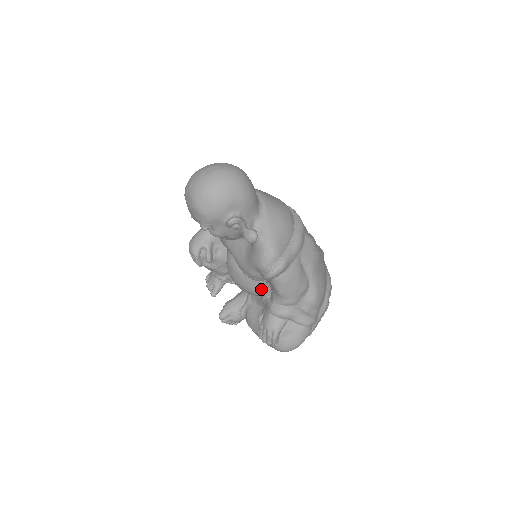
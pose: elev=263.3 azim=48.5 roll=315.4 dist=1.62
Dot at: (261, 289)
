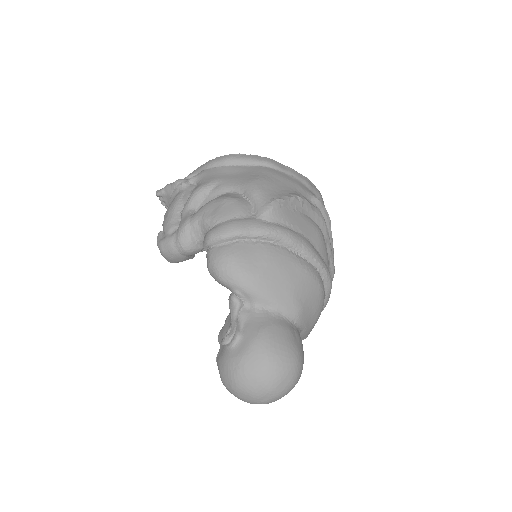
Dot at: occluded
